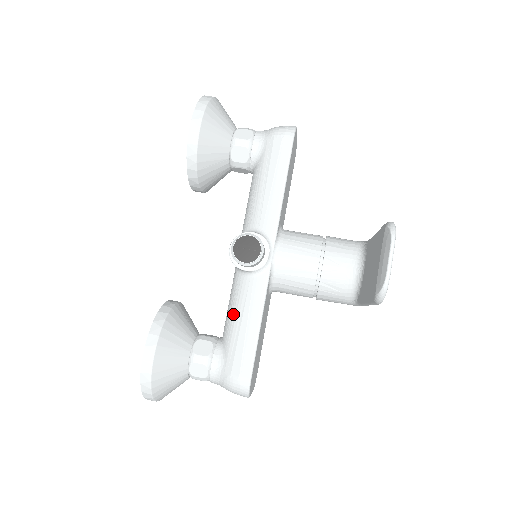
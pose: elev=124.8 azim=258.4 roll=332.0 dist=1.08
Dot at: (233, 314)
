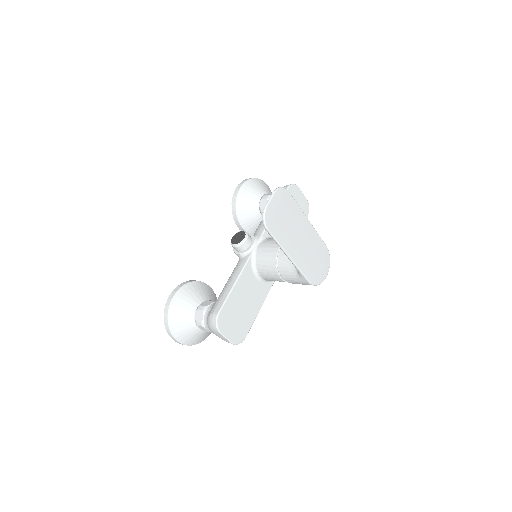
Dot at: occluded
